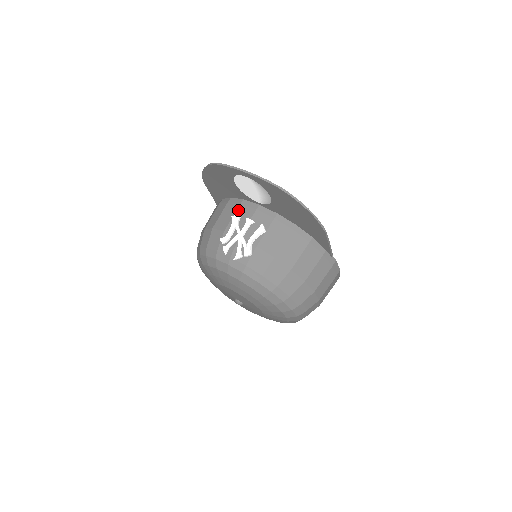
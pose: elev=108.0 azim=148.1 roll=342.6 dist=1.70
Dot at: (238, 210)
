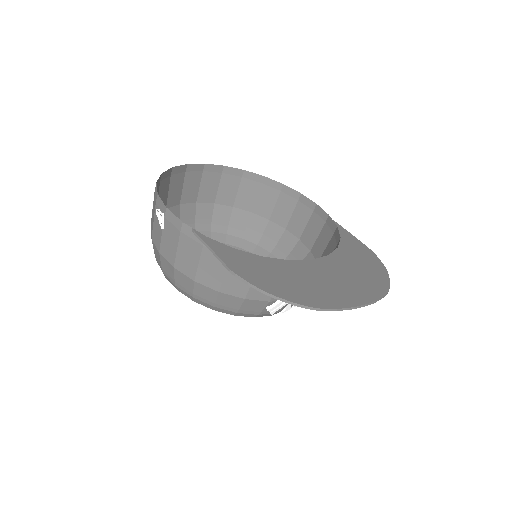
Dot at: occluded
